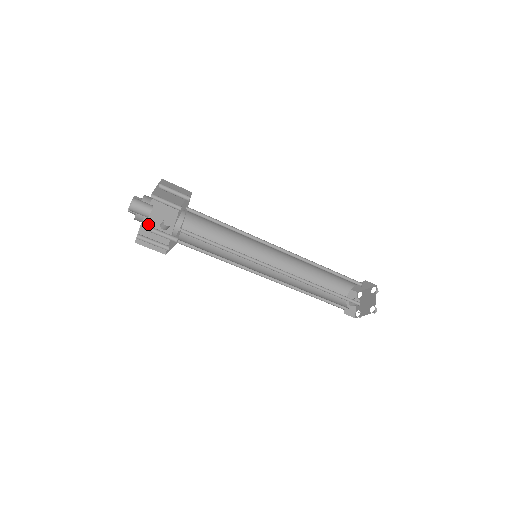
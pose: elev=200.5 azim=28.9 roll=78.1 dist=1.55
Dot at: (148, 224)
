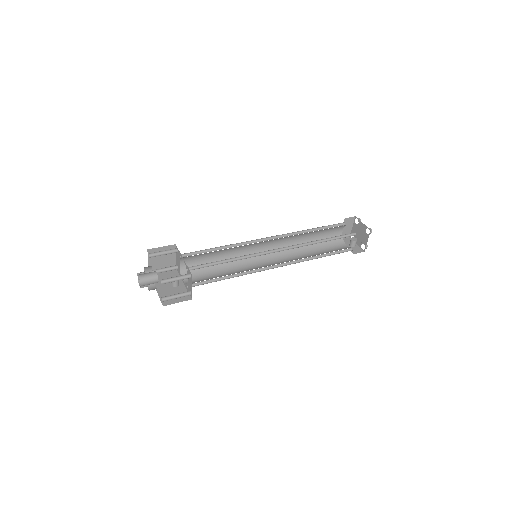
Dot at: (163, 291)
